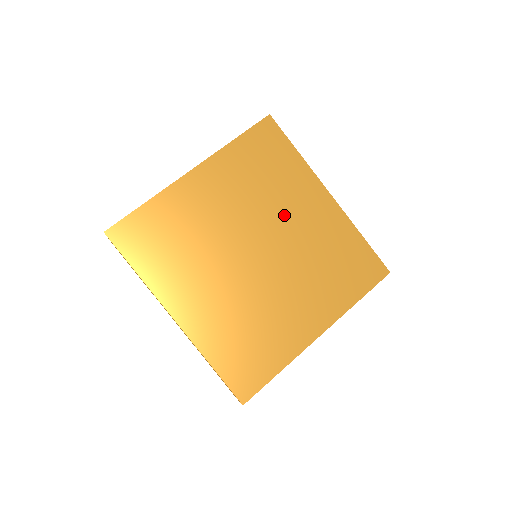
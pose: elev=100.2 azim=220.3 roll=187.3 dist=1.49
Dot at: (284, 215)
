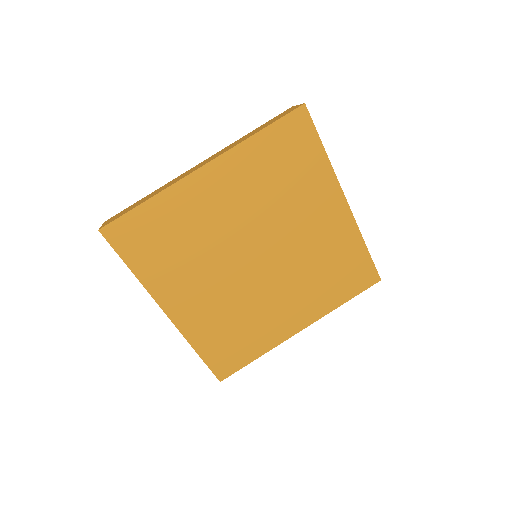
Dot at: (294, 221)
